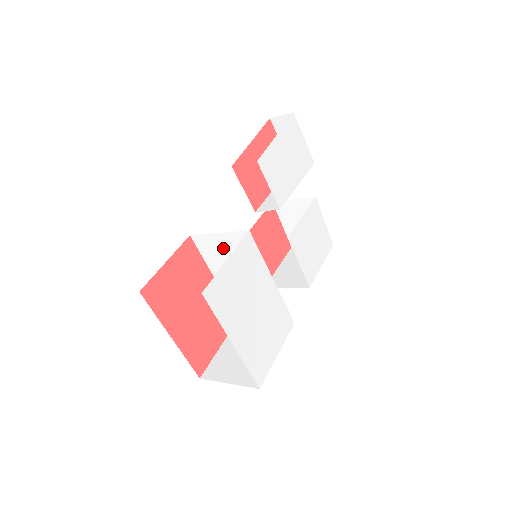
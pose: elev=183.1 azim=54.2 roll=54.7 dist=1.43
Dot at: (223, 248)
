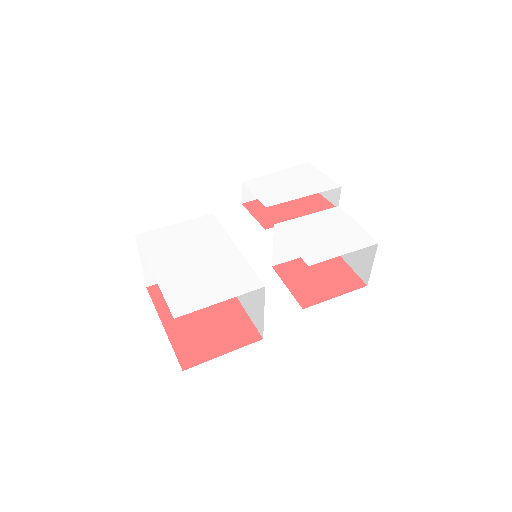
Dot at: occluded
